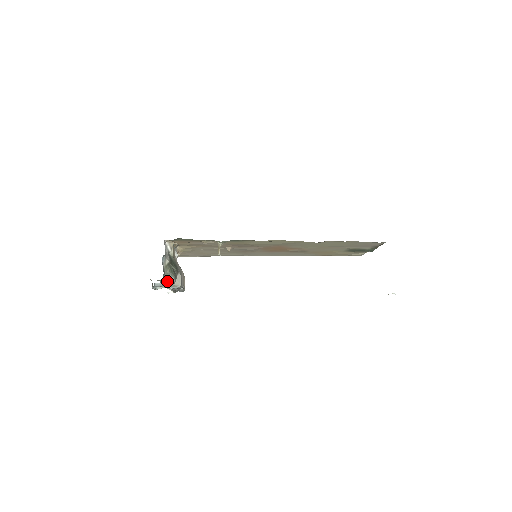
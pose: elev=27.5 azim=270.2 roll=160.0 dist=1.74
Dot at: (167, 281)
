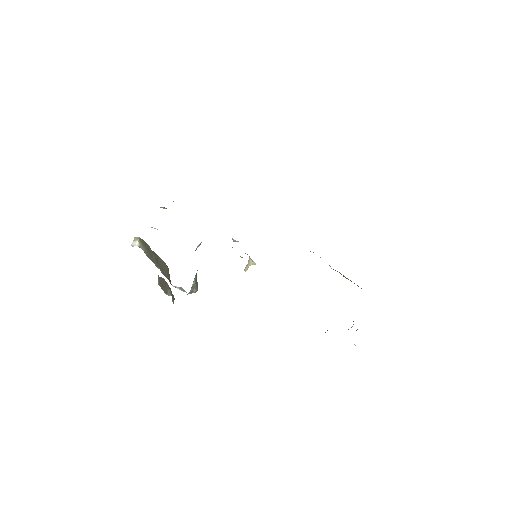
Dot at: (188, 293)
